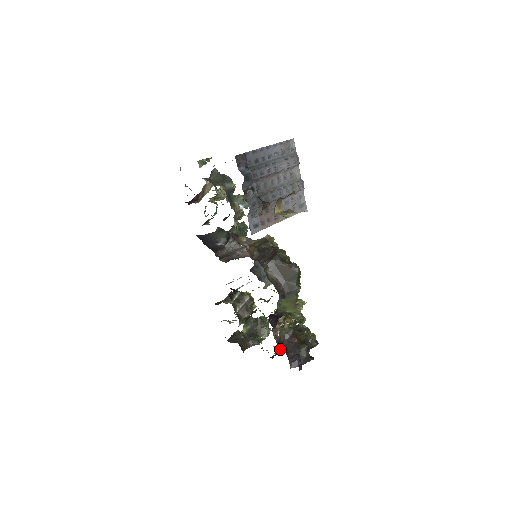
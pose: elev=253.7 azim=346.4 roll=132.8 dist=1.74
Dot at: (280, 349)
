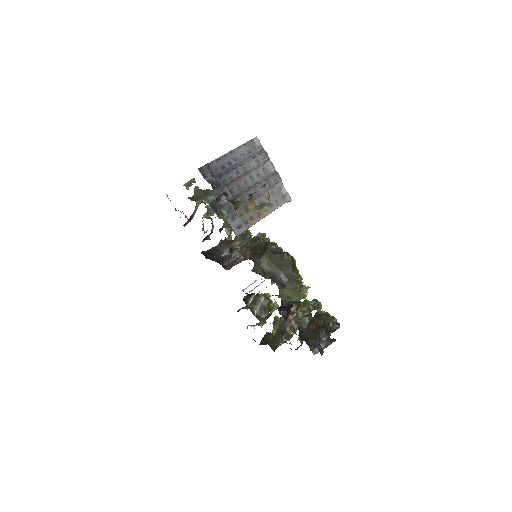
Dot at: (301, 339)
